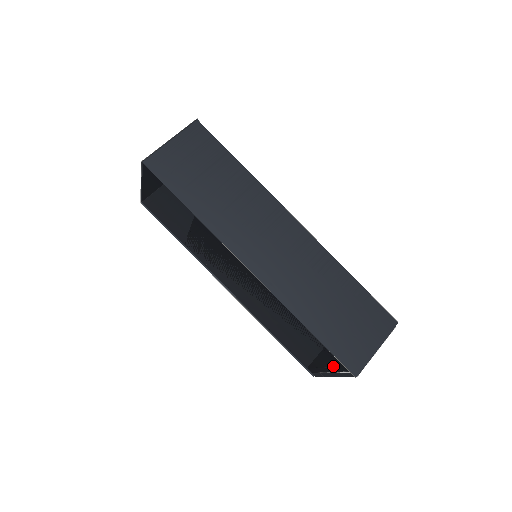
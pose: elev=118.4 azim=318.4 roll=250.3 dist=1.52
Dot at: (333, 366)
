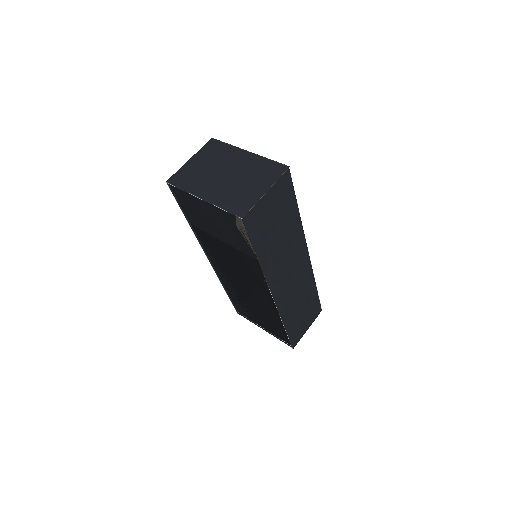
Dot at: (276, 334)
